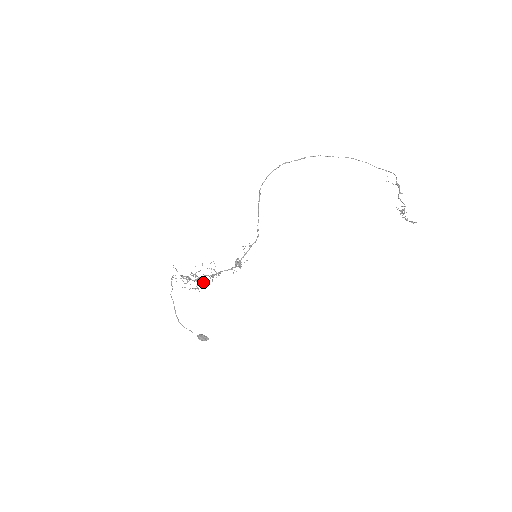
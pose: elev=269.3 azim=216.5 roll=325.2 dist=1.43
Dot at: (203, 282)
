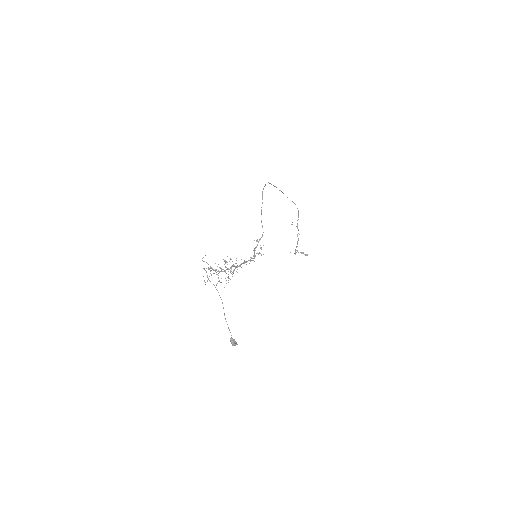
Dot at: (221, 282)
